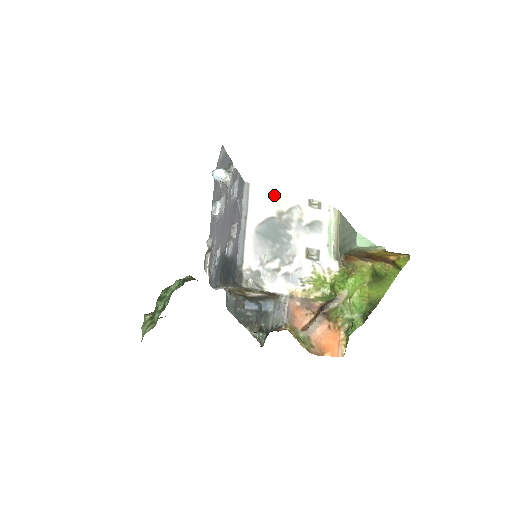
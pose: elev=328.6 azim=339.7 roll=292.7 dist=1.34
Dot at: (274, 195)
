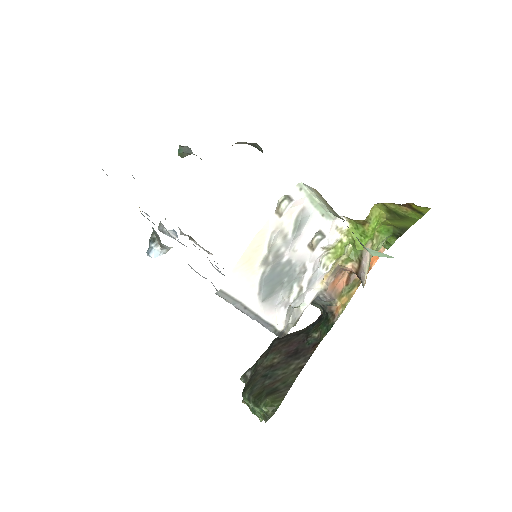
Dot at: (246, 259)
